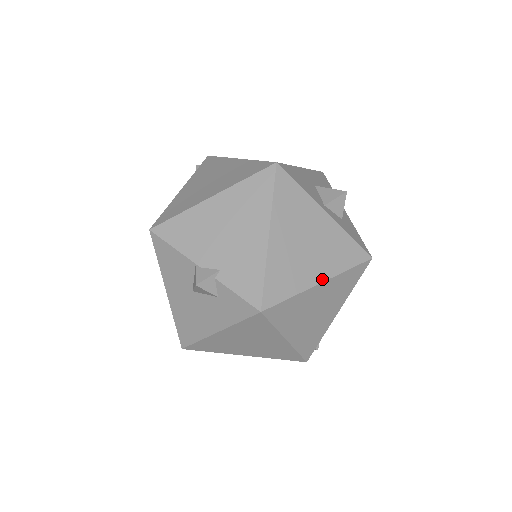
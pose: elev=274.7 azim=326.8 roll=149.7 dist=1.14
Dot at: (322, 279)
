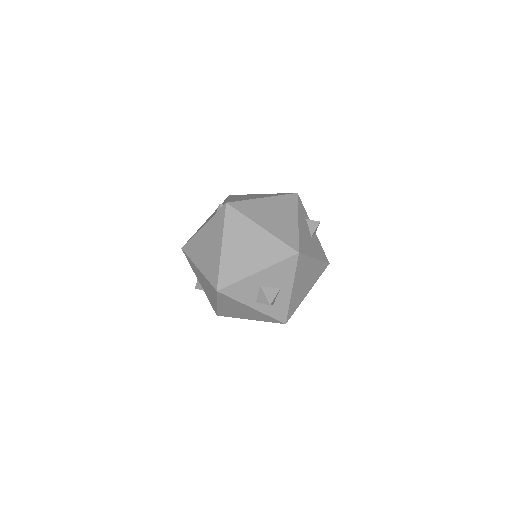
Dot at: (250, 319)
